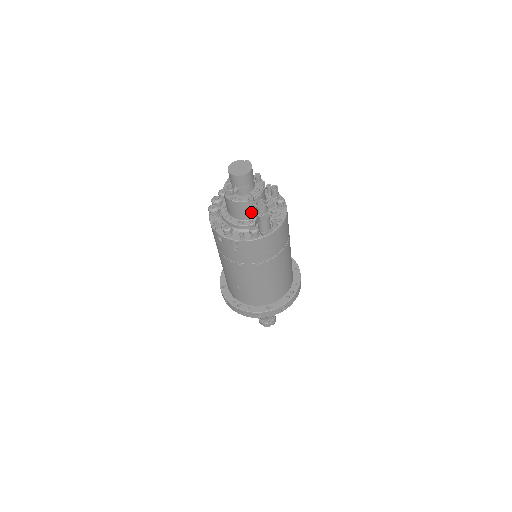
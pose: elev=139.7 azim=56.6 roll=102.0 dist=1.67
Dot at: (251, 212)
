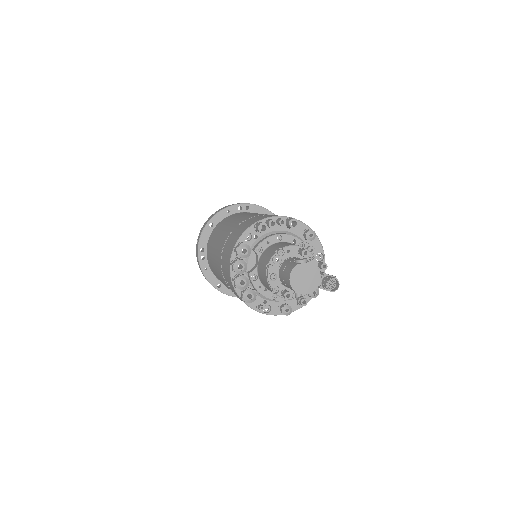
Dot at: occluded
